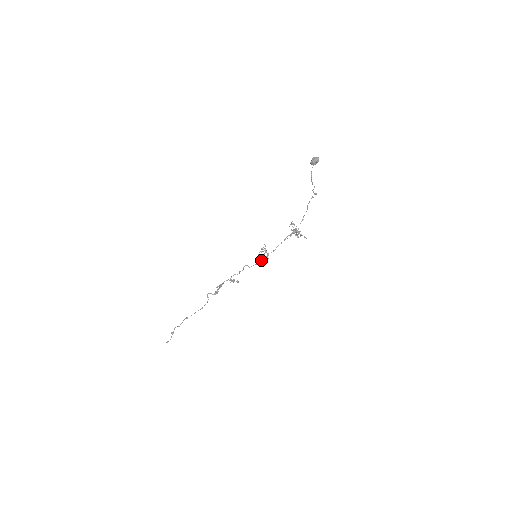
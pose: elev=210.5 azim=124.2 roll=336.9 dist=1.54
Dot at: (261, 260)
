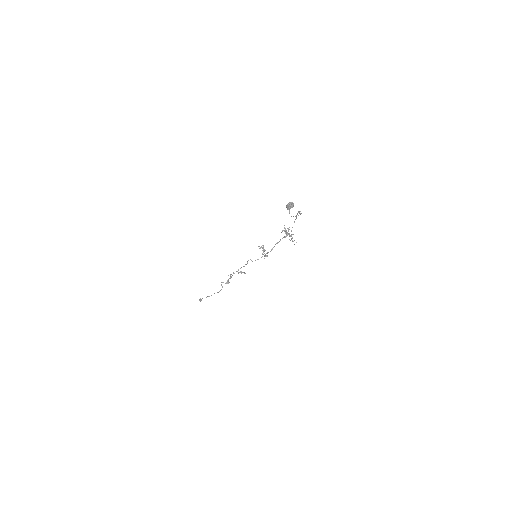
Dot at: (261, 257)
